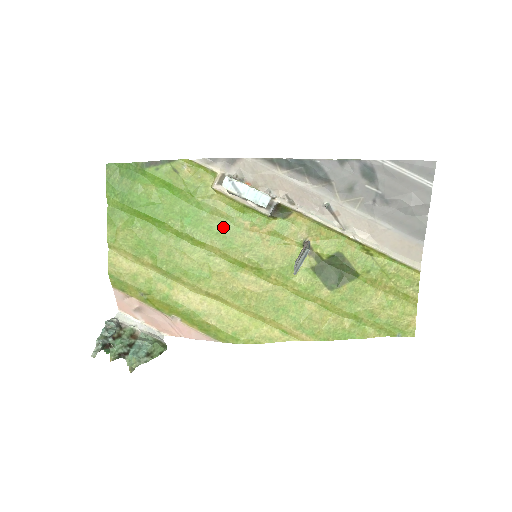
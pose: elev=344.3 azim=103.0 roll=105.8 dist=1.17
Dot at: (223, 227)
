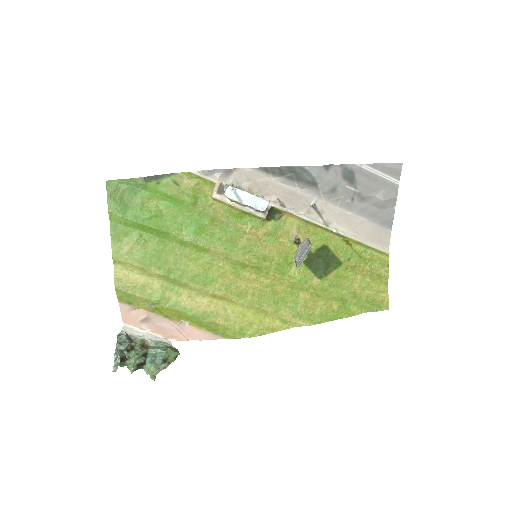
Dot at: (224, 233)
